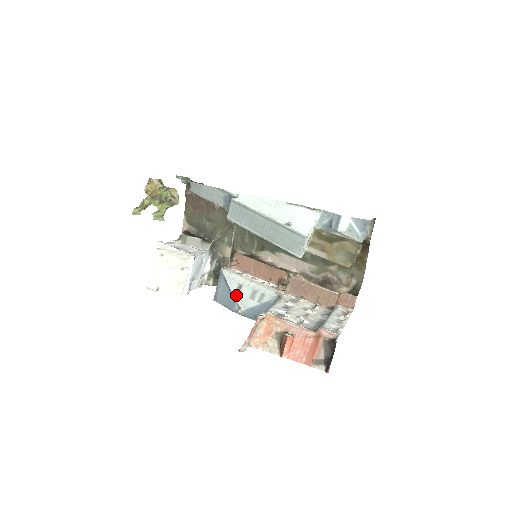
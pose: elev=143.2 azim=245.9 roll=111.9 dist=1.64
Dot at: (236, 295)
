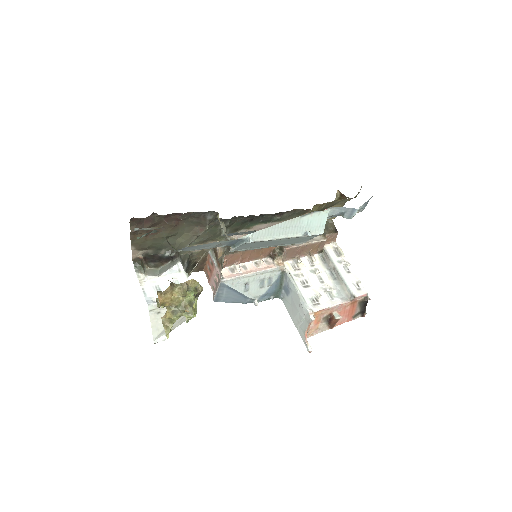
Dot at: (247, 293)
